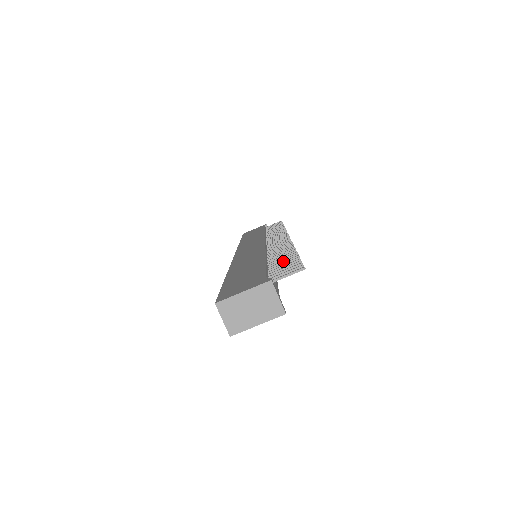
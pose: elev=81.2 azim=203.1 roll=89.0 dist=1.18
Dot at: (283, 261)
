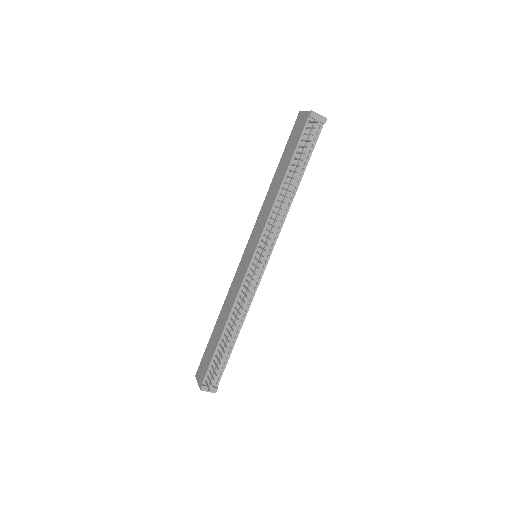
Dot at: occluded
